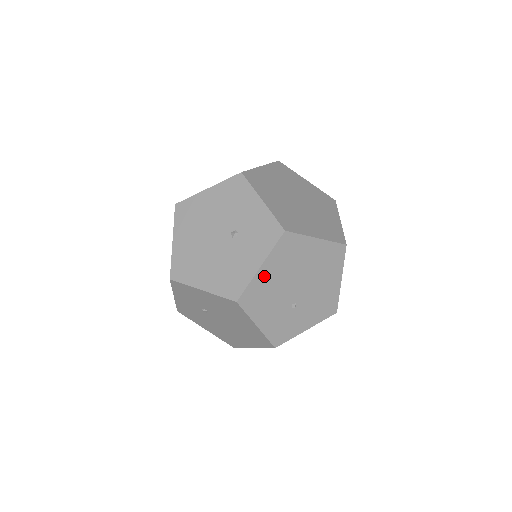
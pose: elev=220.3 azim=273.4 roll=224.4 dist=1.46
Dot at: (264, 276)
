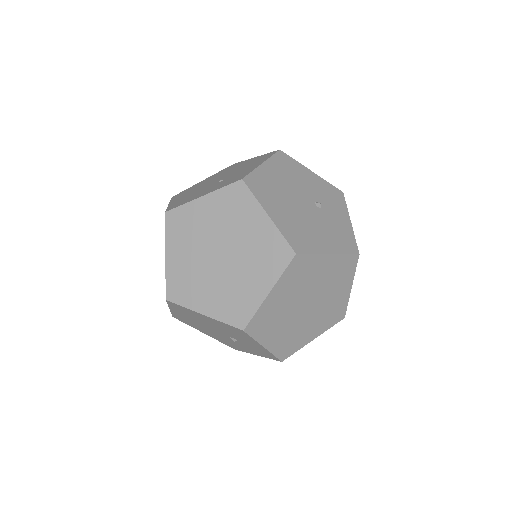
Dot at: occluded
